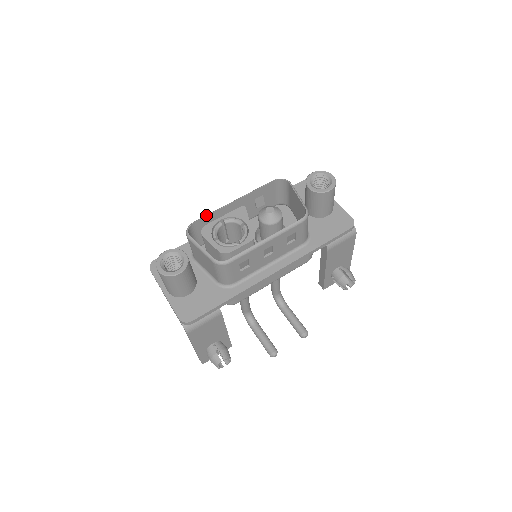
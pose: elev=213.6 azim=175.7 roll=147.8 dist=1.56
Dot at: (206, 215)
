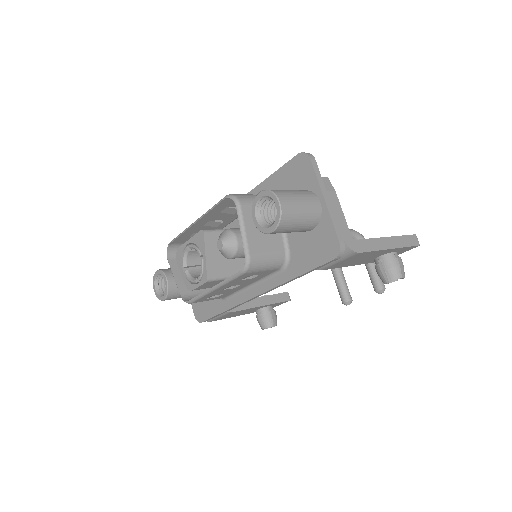
Dot at: (176, 237)
